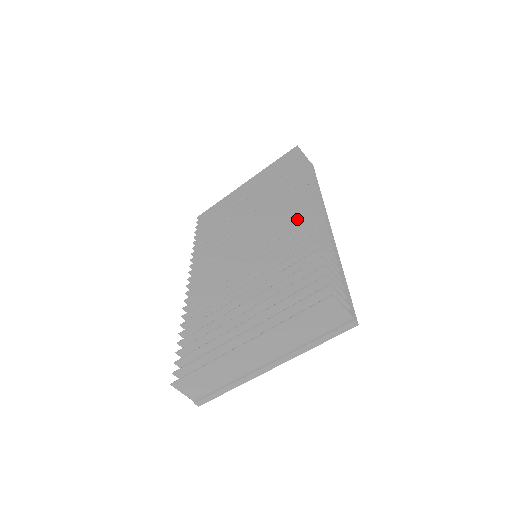
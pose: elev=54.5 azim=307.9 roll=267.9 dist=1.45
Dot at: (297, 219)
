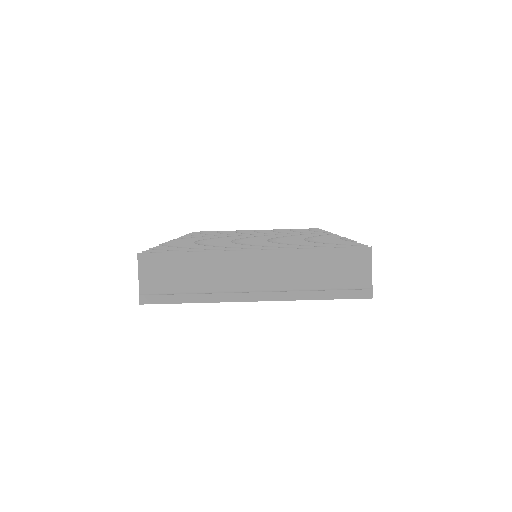
Dot at: occluded
